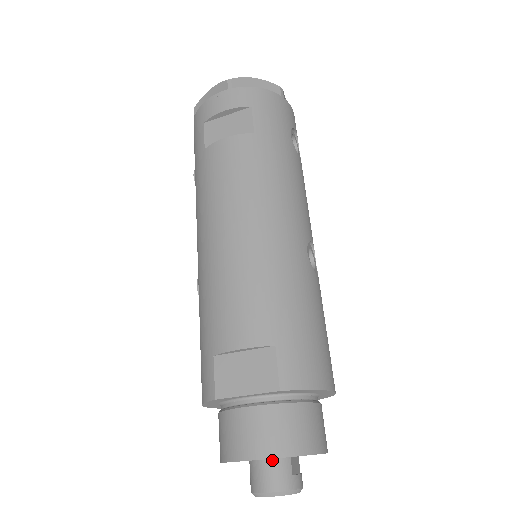
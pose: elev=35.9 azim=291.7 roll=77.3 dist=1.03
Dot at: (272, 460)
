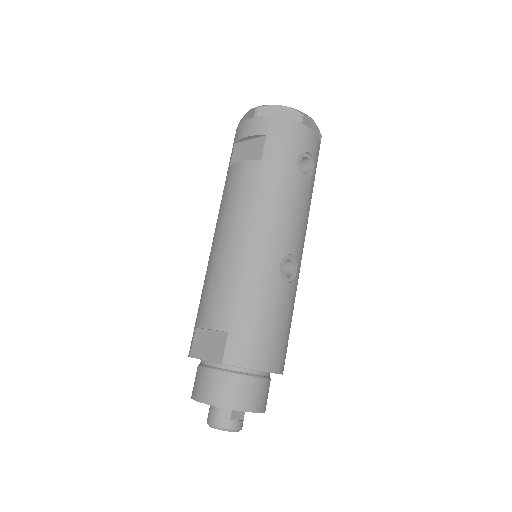
Dot at: occluded
